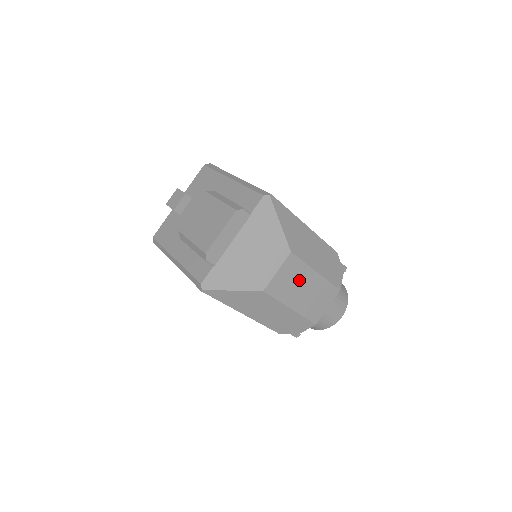
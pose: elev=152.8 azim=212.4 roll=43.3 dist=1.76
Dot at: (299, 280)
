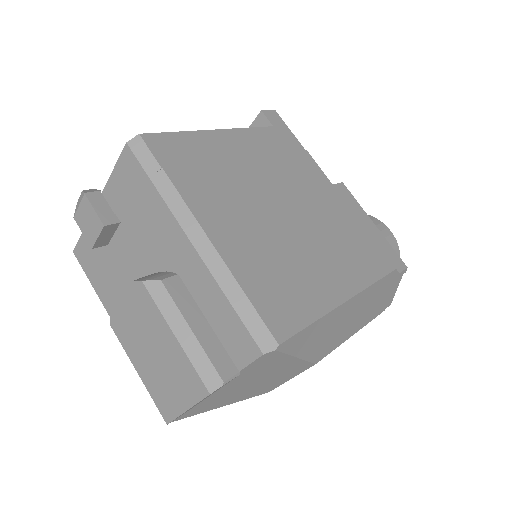
Dot at: occluded
